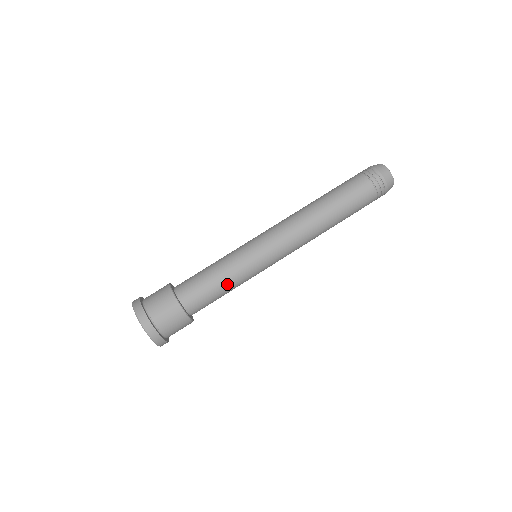
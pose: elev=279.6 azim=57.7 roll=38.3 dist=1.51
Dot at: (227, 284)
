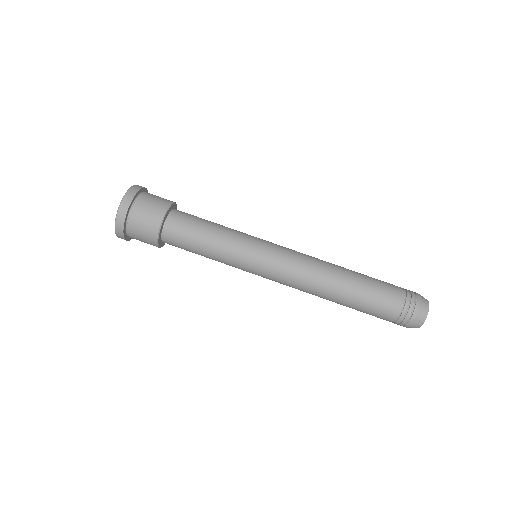
Dot at: (210, 255)
